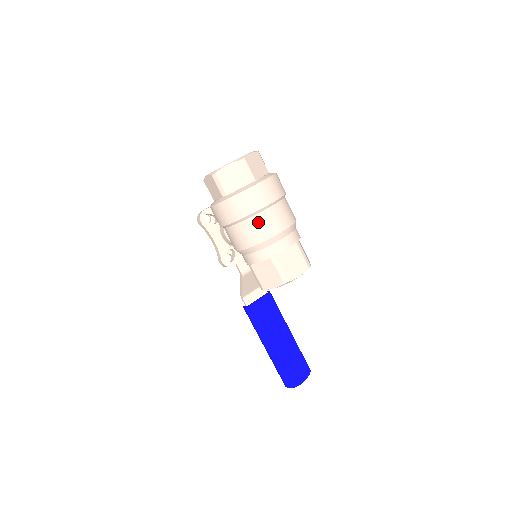
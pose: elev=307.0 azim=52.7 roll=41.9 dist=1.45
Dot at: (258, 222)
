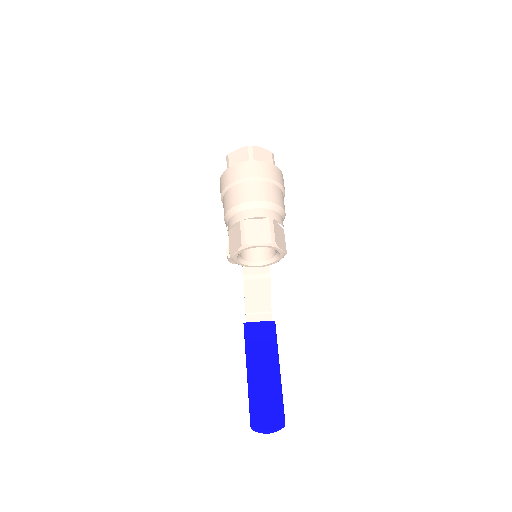
Dot at: (240, 189)
